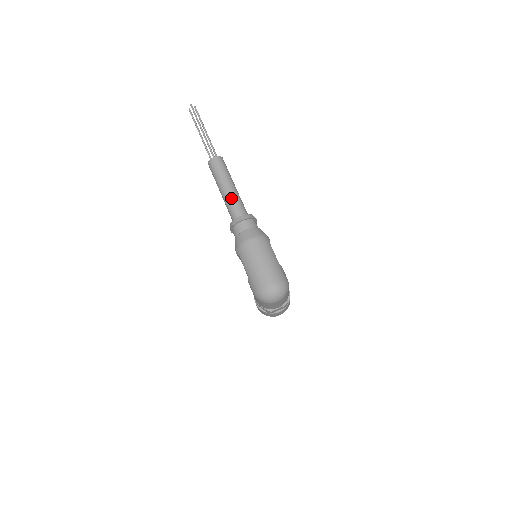
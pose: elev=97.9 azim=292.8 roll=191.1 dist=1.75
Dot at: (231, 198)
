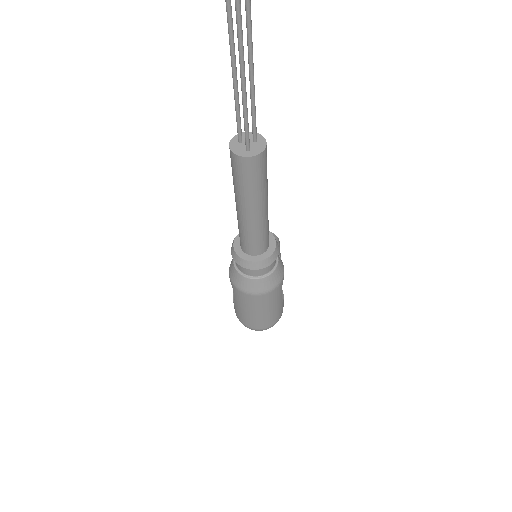
Dot at: (251, 230)
